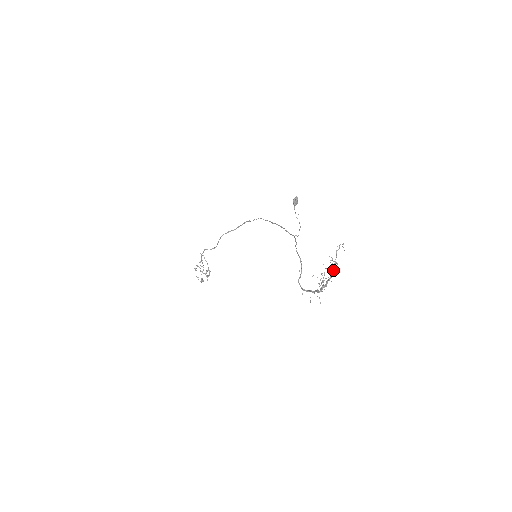
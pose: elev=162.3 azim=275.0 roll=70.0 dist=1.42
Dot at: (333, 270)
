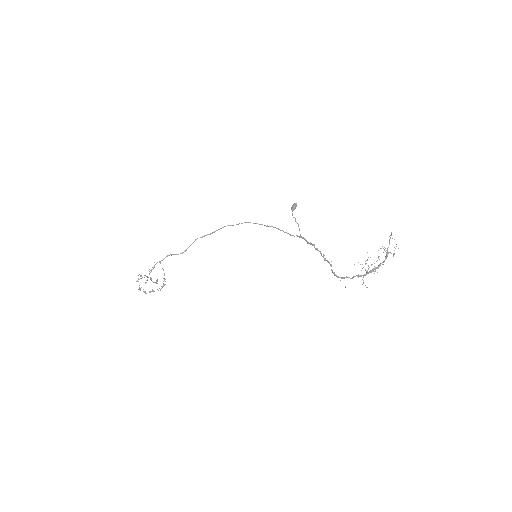
Dot at: (393, 254)
